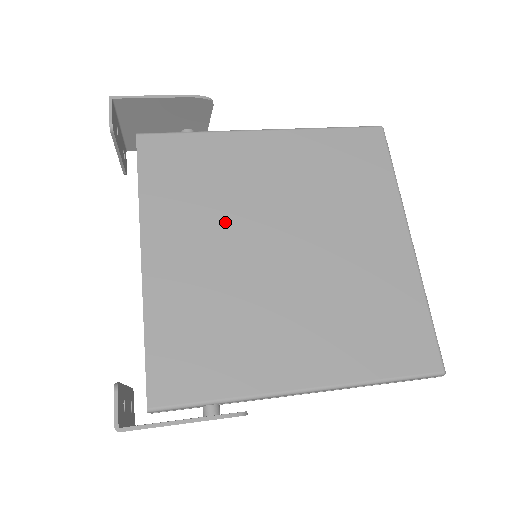
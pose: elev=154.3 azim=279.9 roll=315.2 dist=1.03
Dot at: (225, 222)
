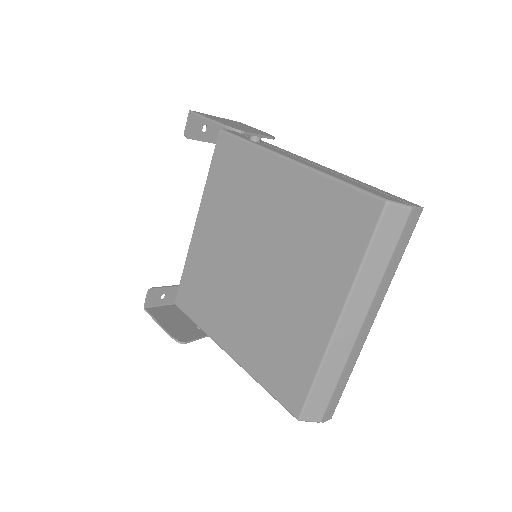
Dot at: (236, 226)
